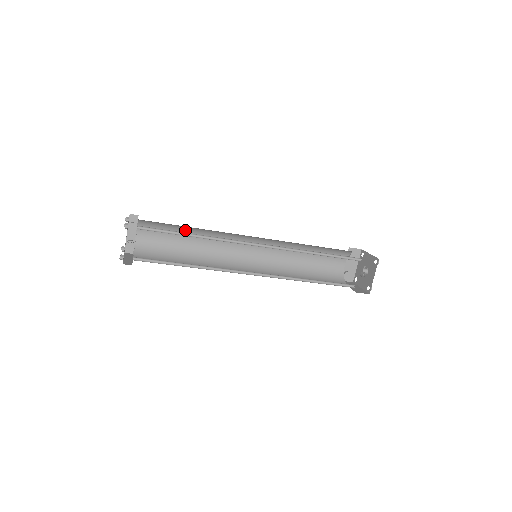
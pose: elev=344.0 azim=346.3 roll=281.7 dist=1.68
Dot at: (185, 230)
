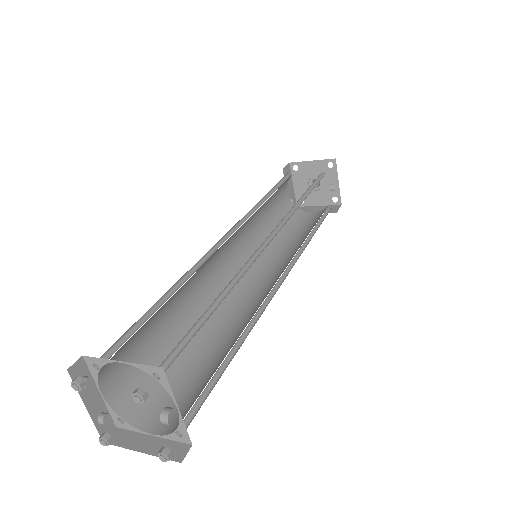
Dot at: (163, 305)
